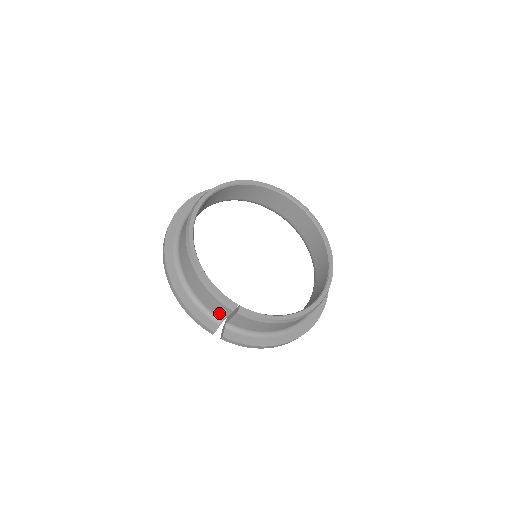
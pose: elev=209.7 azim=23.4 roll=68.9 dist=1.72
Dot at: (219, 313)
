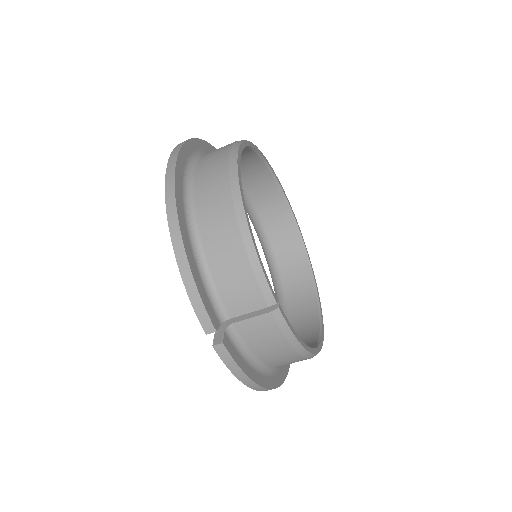
Dot at: (234, 303)
